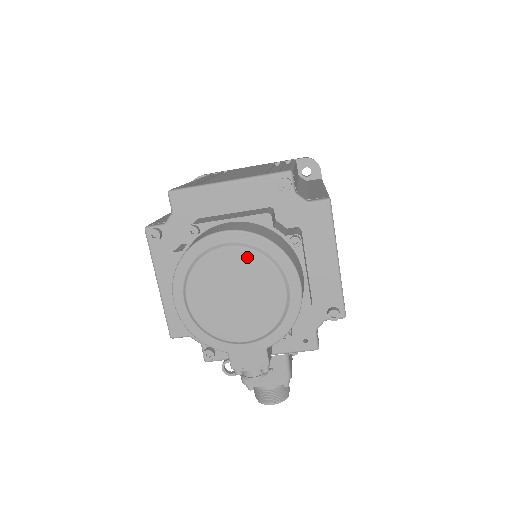
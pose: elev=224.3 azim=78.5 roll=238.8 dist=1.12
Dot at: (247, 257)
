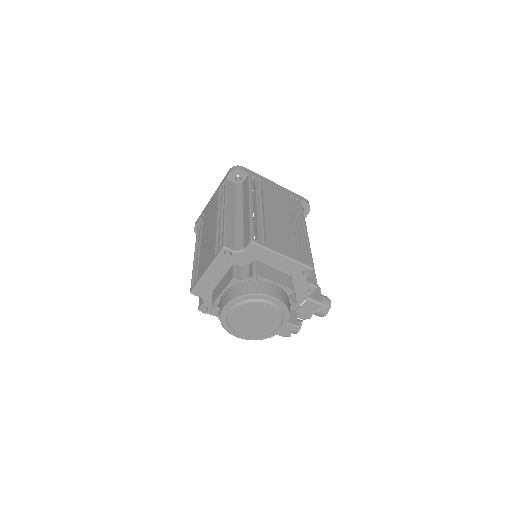
Dot at: (243, 308)
